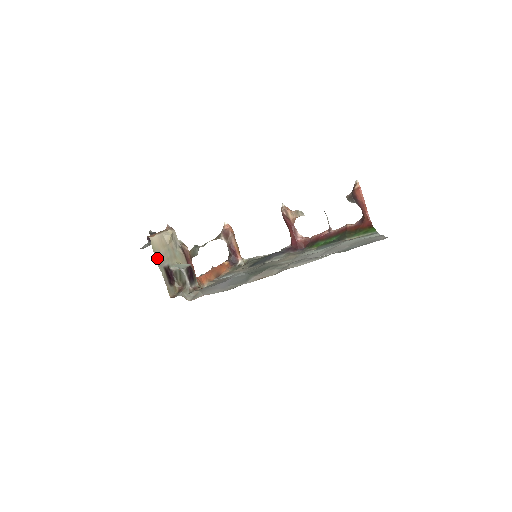
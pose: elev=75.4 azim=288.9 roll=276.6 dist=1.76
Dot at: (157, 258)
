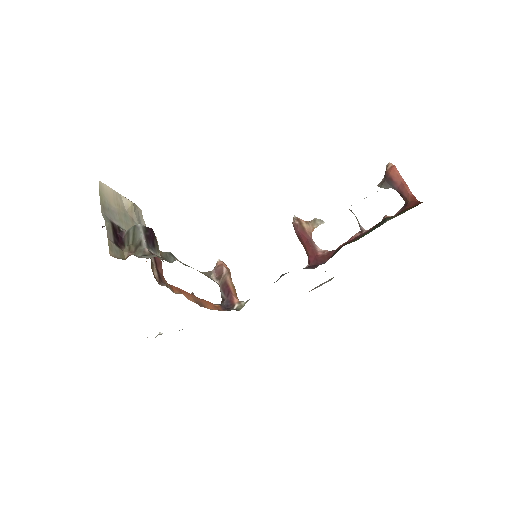
Dot at: (103, 206)
